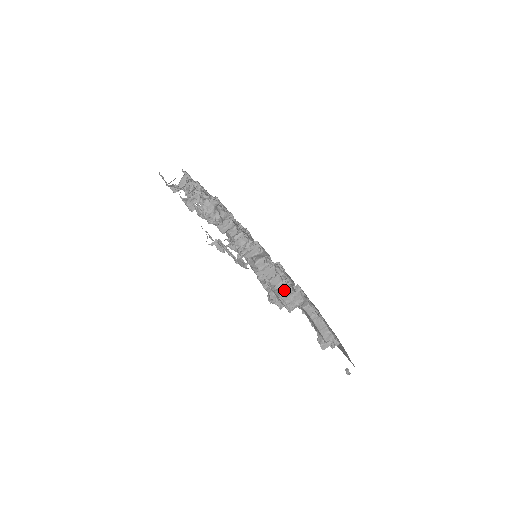
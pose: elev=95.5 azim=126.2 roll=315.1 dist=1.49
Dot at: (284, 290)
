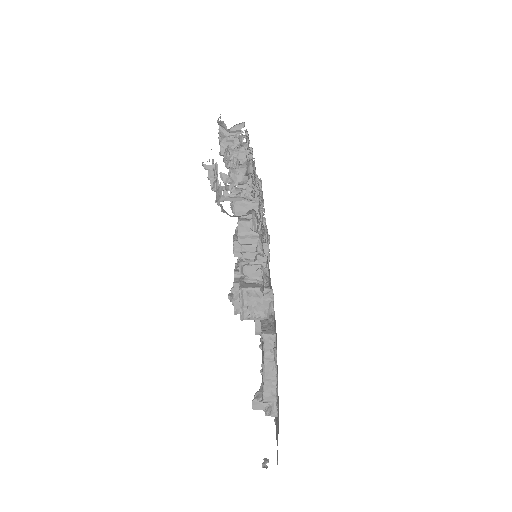
Dot at: (252, 285)
